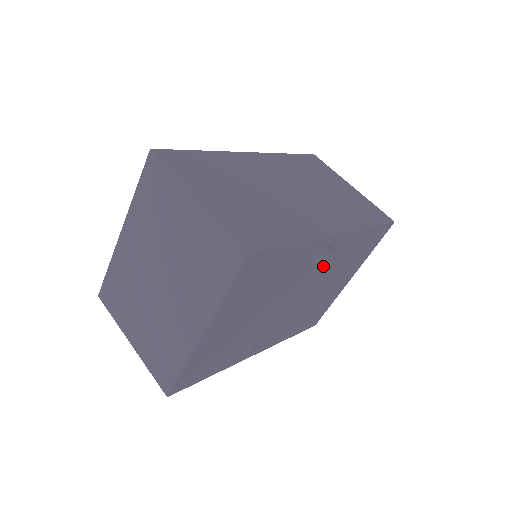
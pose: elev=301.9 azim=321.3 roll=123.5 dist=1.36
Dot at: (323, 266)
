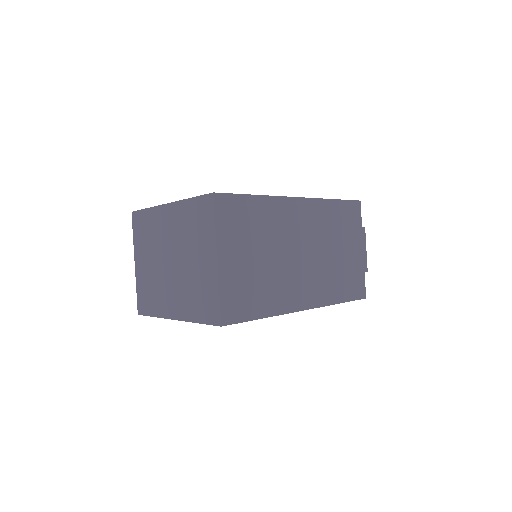
Dot at: occluded
